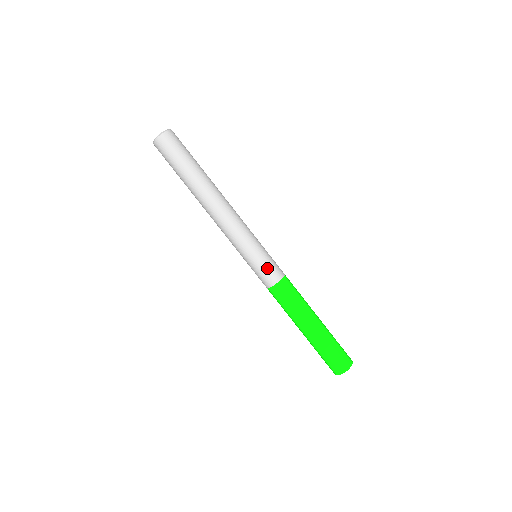
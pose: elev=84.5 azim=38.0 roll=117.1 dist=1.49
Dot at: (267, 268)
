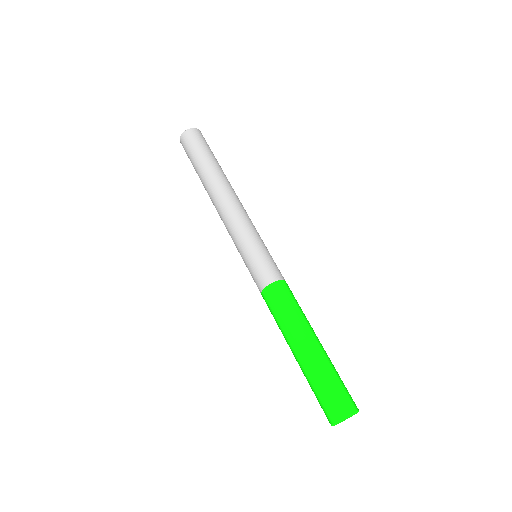
Dot at: (260, 267)
